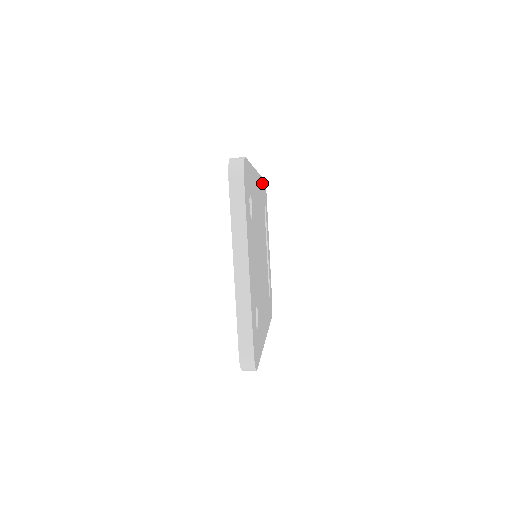
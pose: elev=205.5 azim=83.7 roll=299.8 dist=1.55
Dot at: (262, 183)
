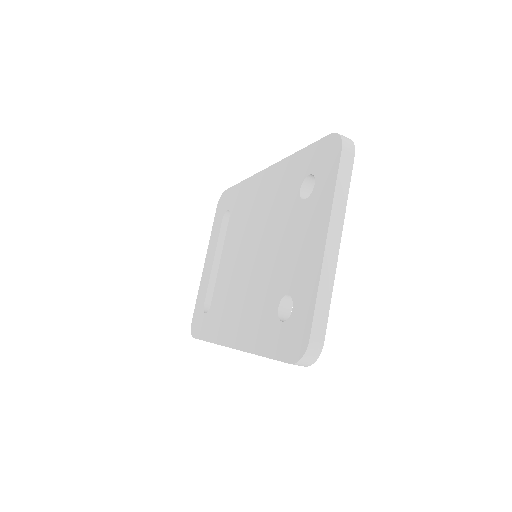
Dot at: occluded
